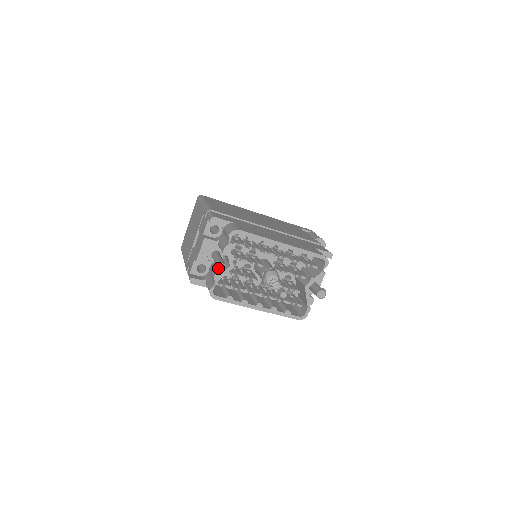
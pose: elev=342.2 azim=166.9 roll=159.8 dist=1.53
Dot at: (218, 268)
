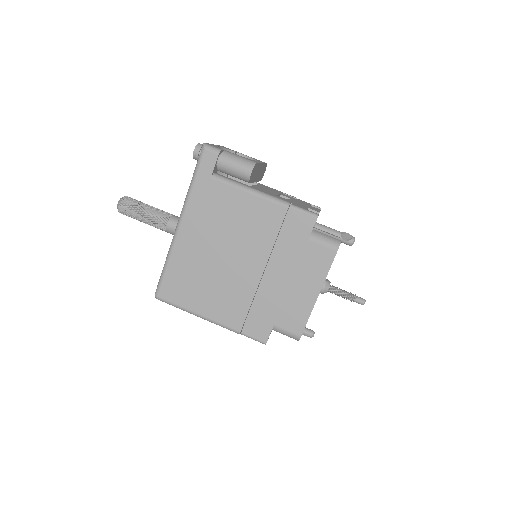
Dot at: occluded
